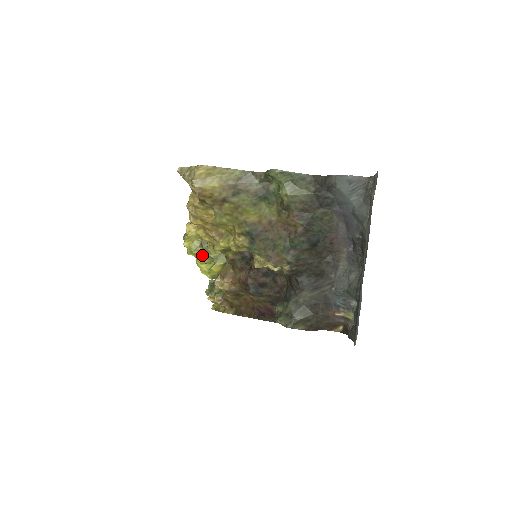
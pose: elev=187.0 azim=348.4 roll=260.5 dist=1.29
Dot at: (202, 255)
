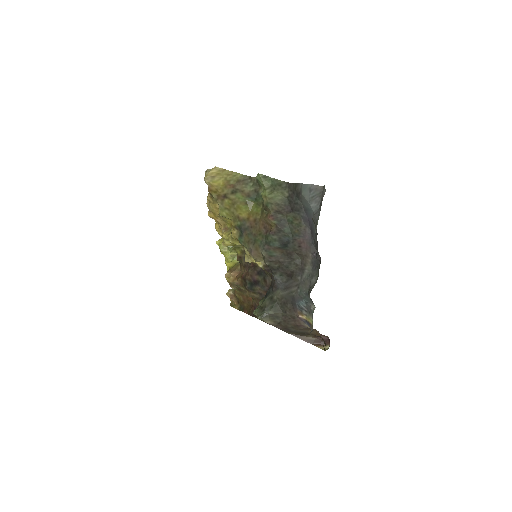
Dot at: (227, 254)
